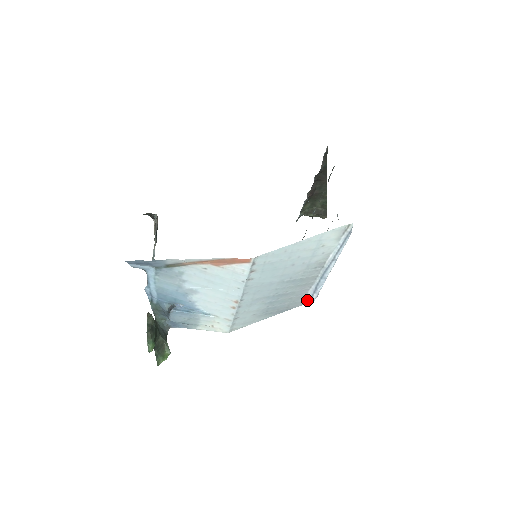
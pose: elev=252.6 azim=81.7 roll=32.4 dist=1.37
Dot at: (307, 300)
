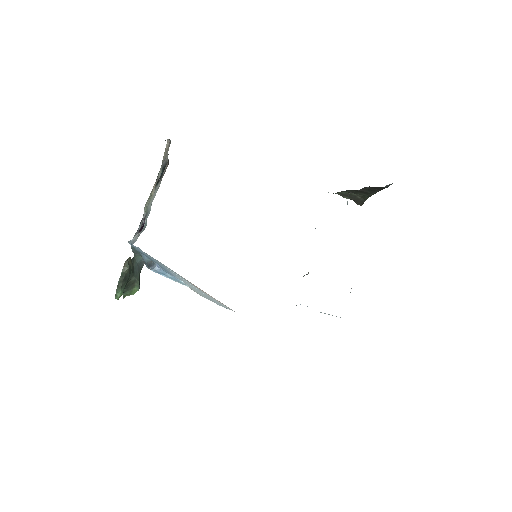
Dot at: occluded
